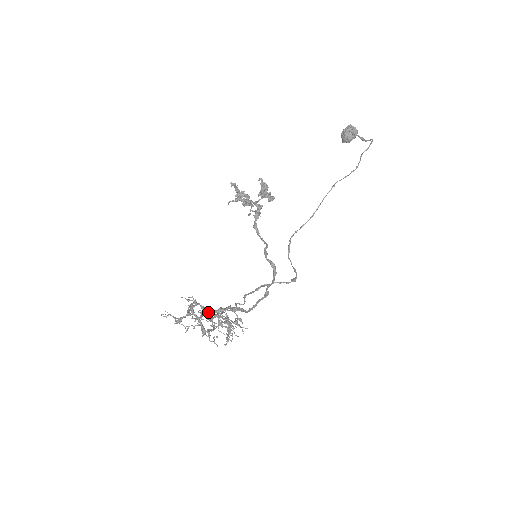
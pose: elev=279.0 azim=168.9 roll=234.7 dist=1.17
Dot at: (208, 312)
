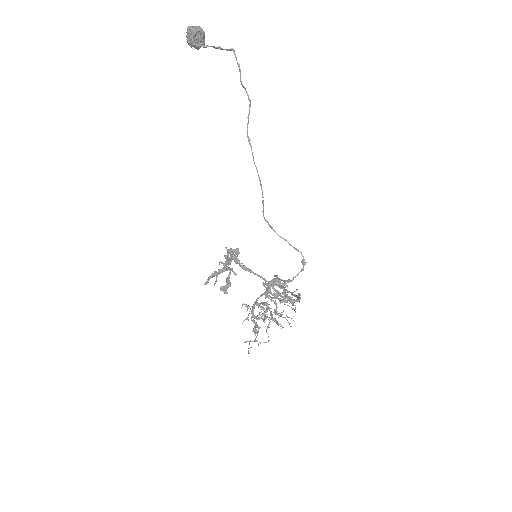
Dot at: (263, 305)
